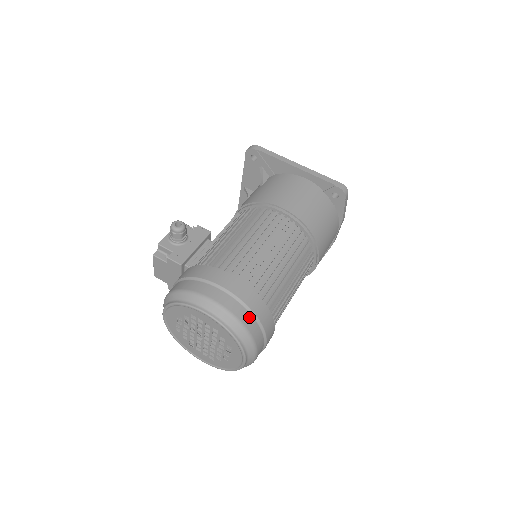
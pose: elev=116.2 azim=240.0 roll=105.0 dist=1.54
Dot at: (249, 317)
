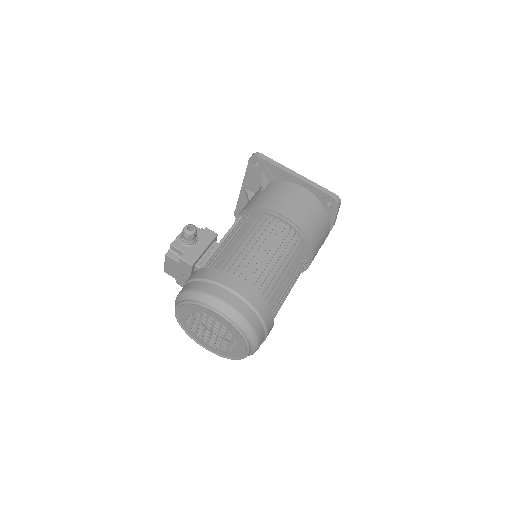
Dot at: (255, 316)
